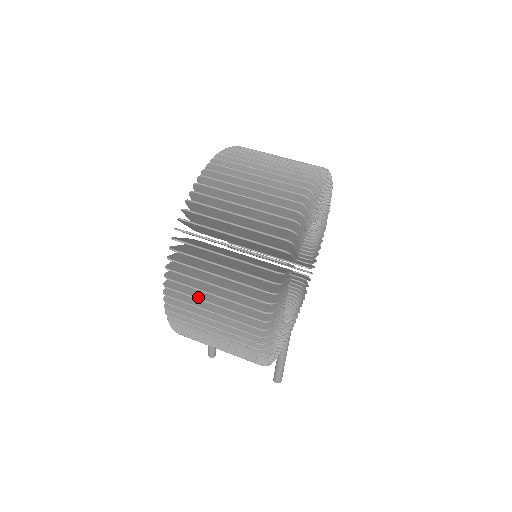
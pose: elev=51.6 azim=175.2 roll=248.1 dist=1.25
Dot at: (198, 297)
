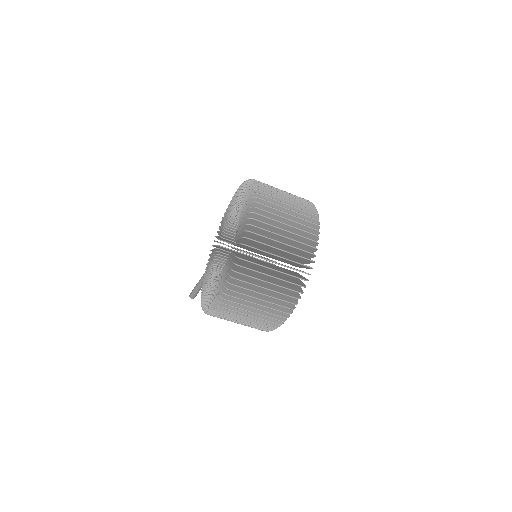
Dot at: (242, 308)
